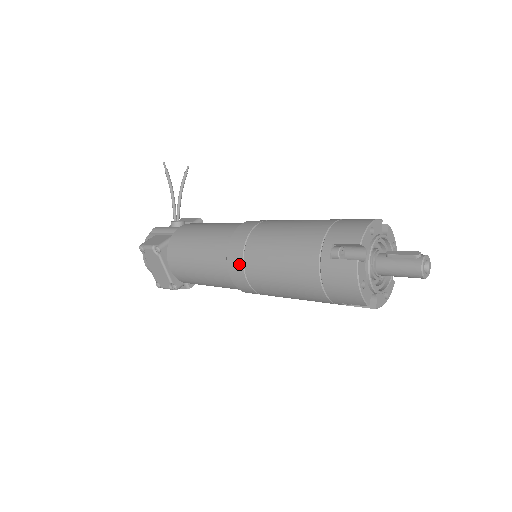
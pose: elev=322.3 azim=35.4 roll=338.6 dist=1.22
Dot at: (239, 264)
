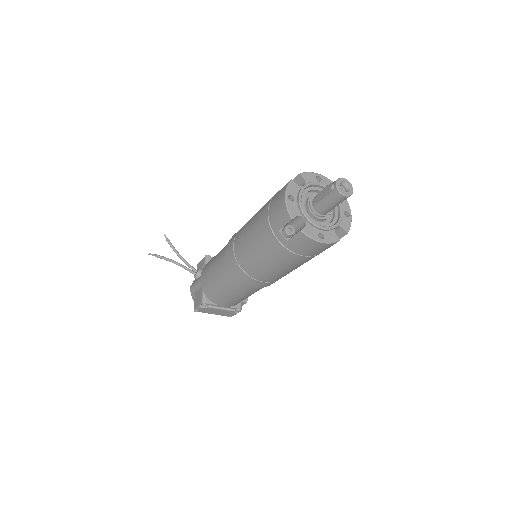
Dot at: (250, 279)
